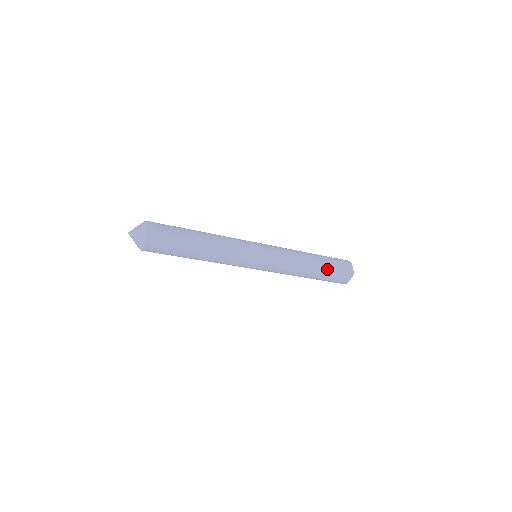
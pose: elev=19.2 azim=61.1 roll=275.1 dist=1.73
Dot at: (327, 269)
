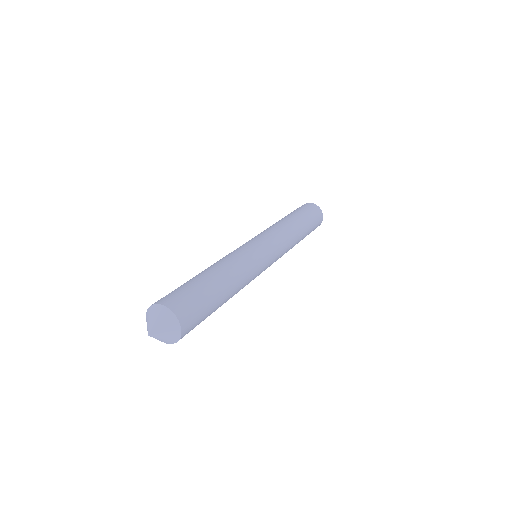
Dot at: occluded
